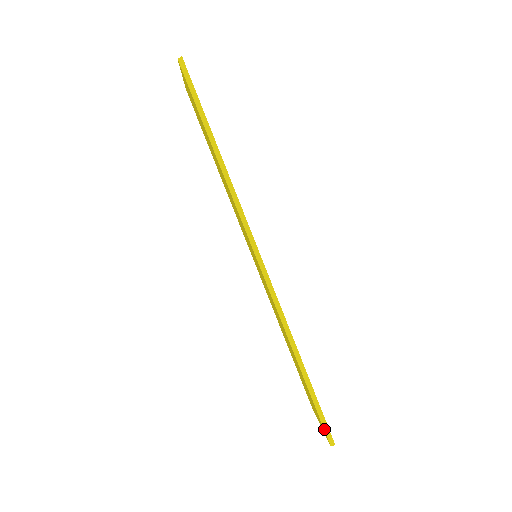
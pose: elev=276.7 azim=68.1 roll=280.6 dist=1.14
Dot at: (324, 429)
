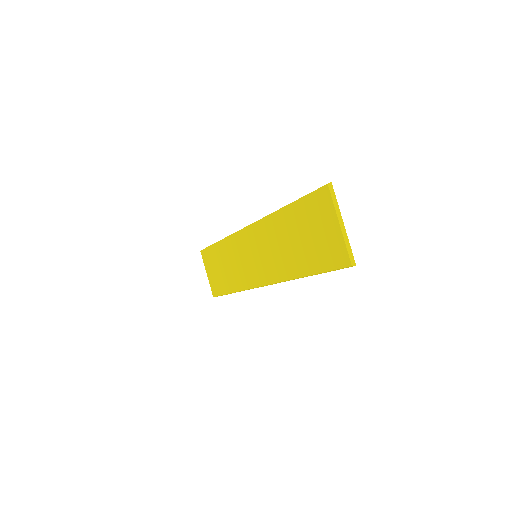
Dot at: (317, 189)
